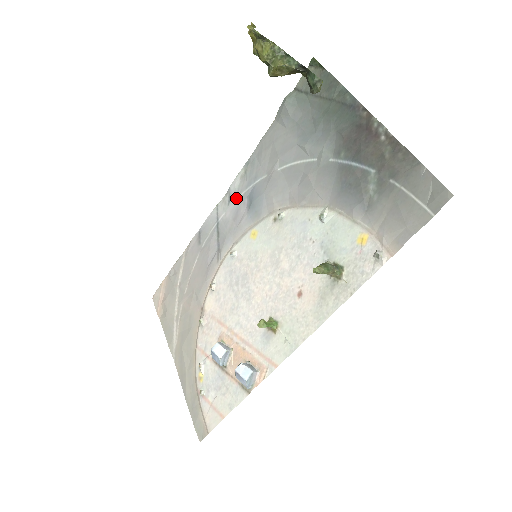
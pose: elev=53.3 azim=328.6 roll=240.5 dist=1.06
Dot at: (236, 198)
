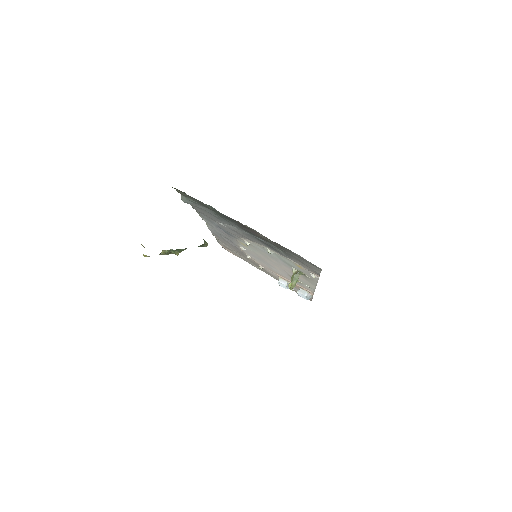
Dot at: occluded
